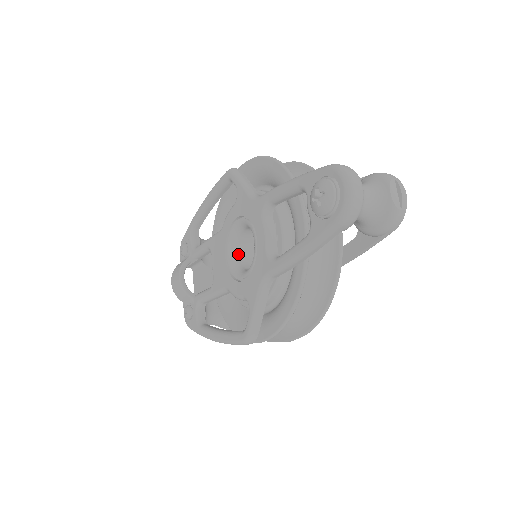
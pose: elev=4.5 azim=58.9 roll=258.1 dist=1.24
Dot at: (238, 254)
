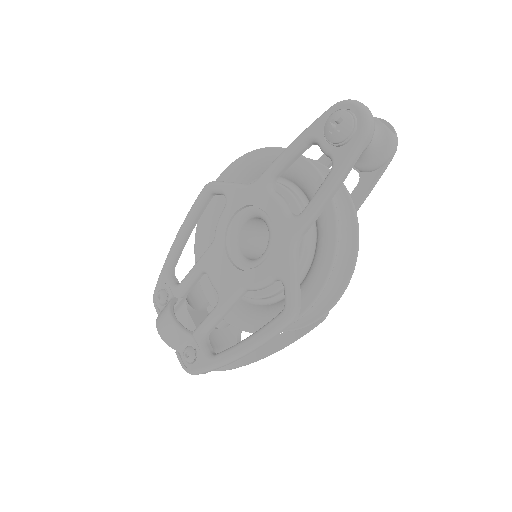
Dot at: (242, 253)
